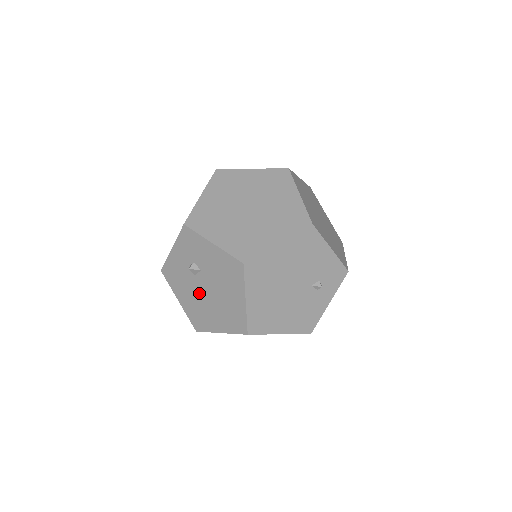
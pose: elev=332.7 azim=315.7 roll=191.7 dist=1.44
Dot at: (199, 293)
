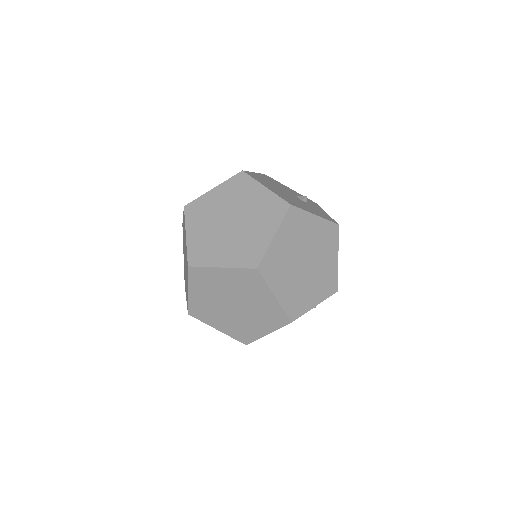
Dot at: occluded
